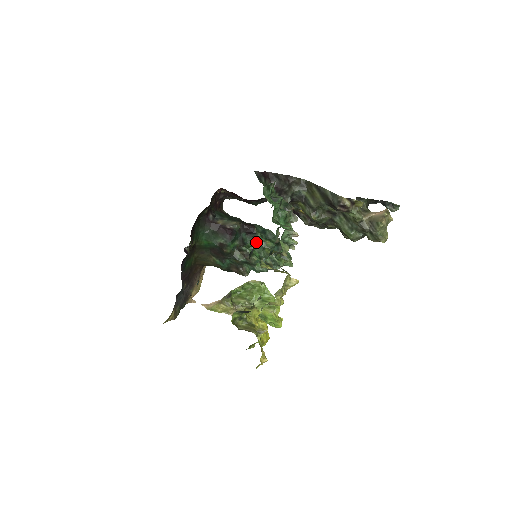
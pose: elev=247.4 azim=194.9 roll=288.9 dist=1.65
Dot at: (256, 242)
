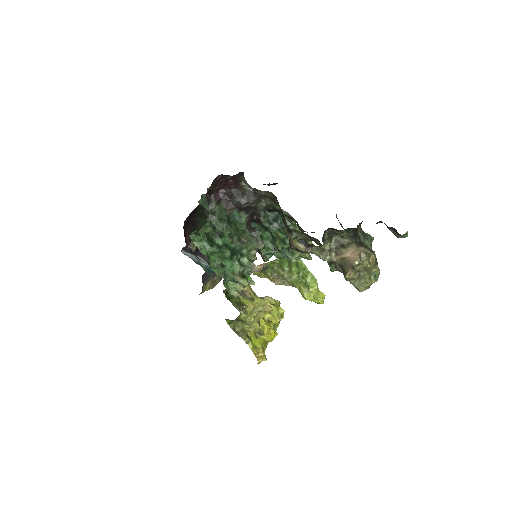
Dot at: (268, 231)
